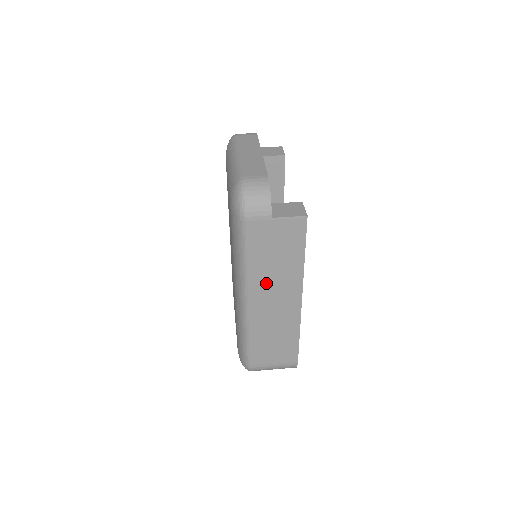
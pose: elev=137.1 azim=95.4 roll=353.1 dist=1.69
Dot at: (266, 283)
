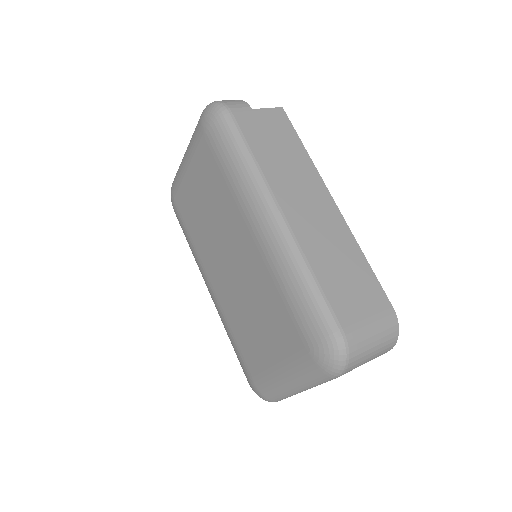
Dot at: (286, 183)
